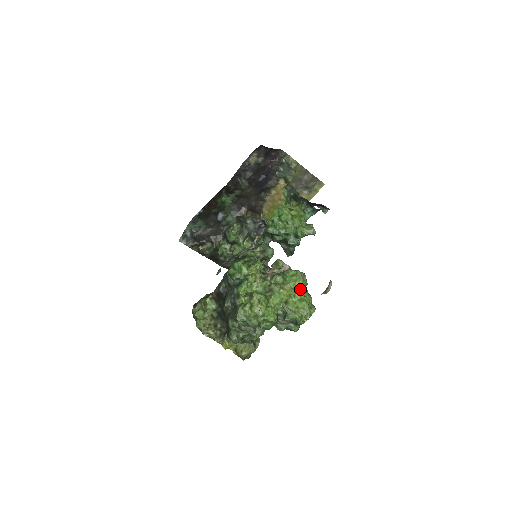
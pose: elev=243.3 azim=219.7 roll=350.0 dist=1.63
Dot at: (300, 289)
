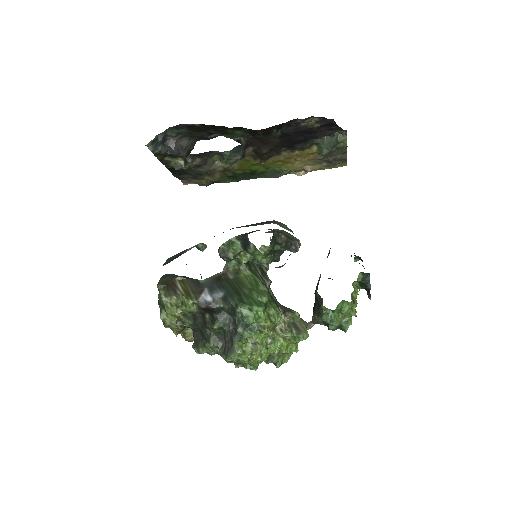
Dot at: (298, 342)
